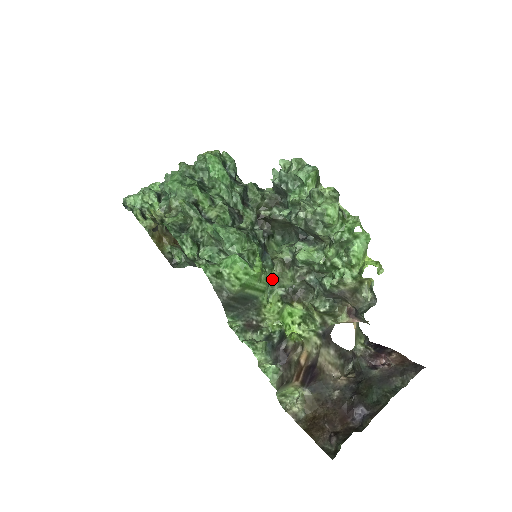
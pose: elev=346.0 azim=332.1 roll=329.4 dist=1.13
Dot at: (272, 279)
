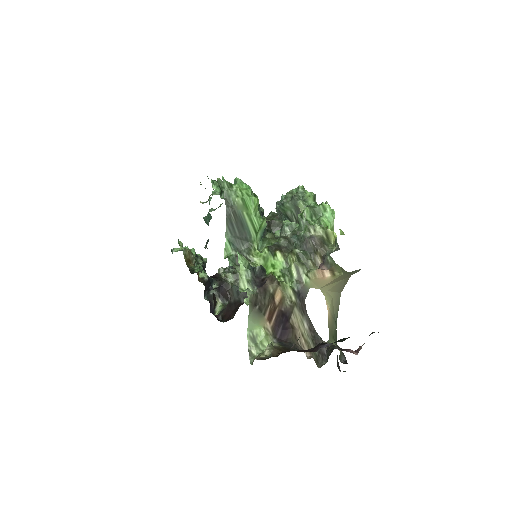
Dot at: (264, 238)
